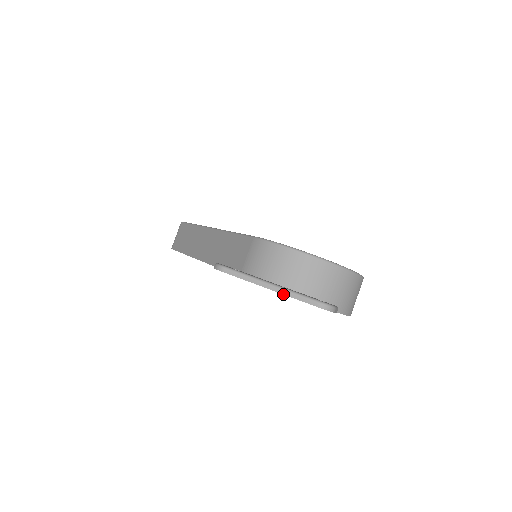
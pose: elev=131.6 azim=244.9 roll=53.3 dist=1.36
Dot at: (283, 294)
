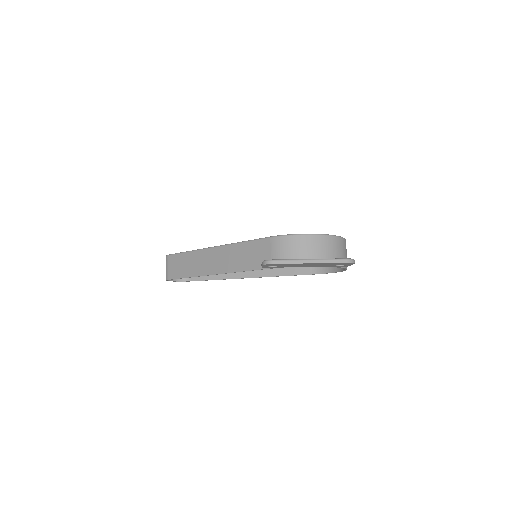
Dot at: (321, 263)
